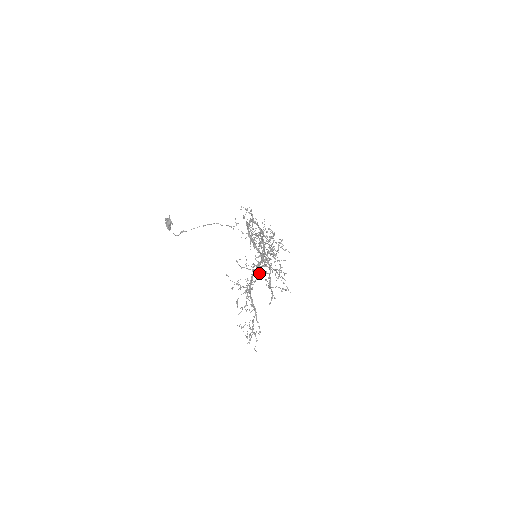
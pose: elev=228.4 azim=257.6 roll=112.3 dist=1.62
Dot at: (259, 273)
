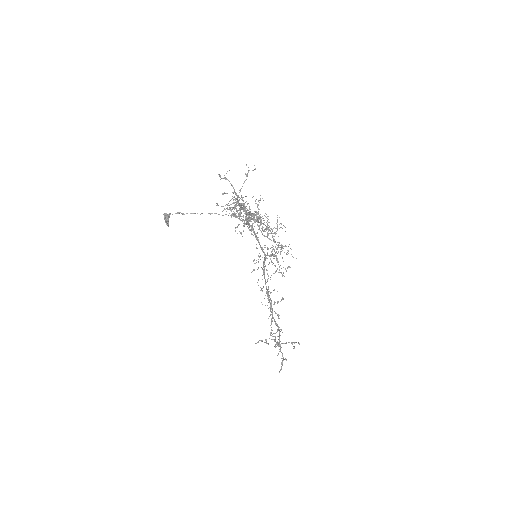
Dot at: (267, 343)
